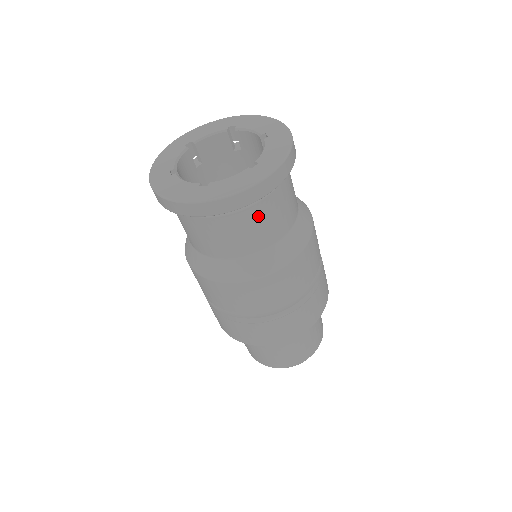
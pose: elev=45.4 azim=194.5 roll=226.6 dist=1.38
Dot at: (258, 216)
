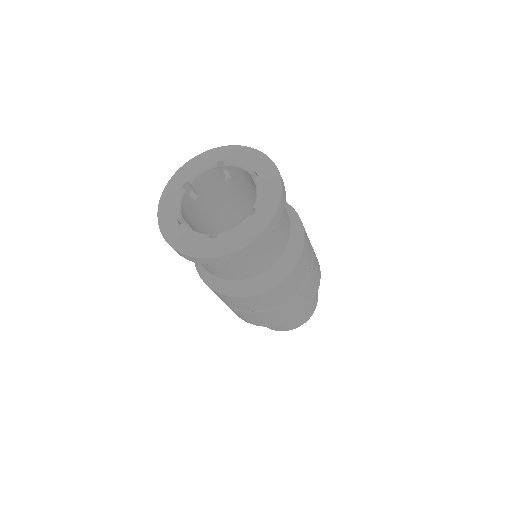
Dot at: (262, 249)
